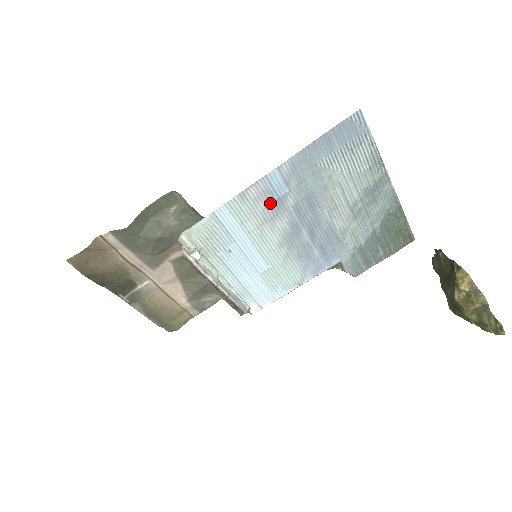
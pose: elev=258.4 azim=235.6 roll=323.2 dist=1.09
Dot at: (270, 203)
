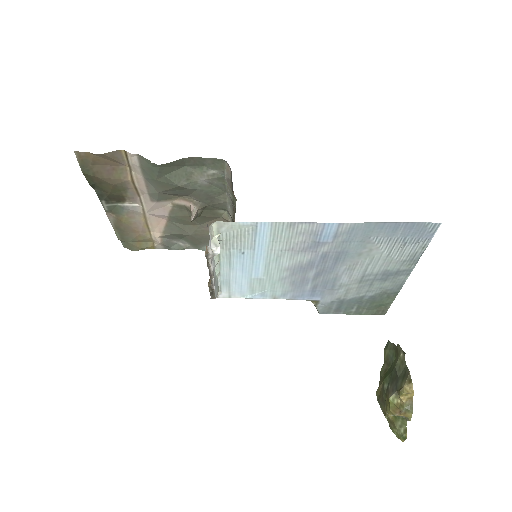
Dot at: (308, 241)
